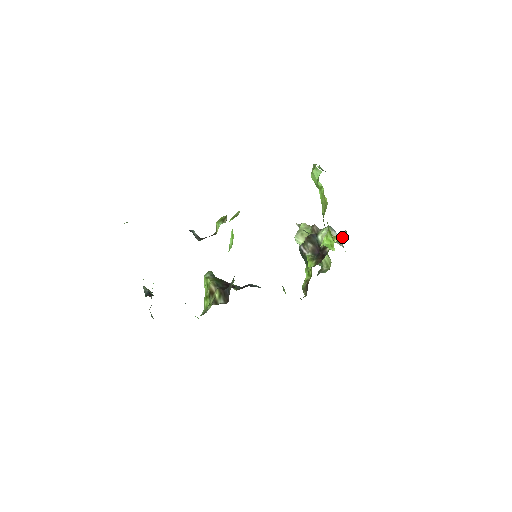
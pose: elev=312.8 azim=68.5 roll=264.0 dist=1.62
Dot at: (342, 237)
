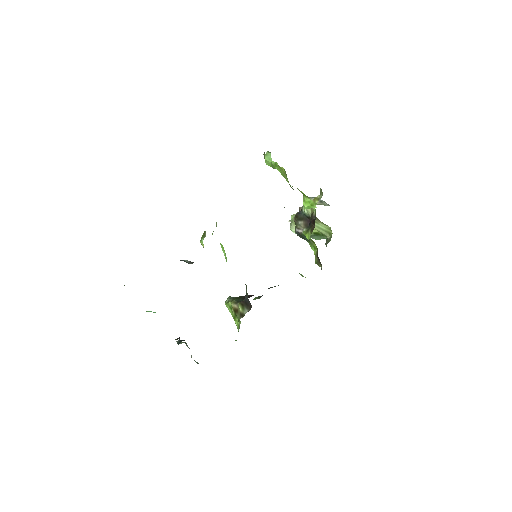
Dot at: (320, 195)
